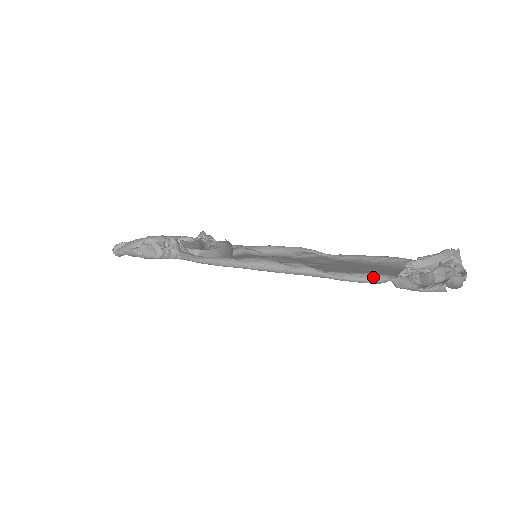
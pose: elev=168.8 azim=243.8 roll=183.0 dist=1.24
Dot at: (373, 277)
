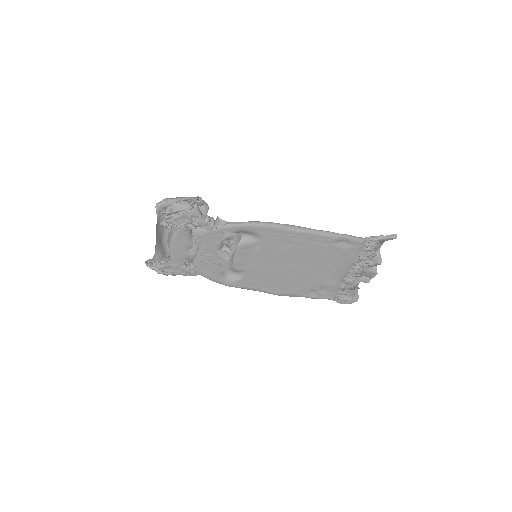
Dot at: (358, 237)
